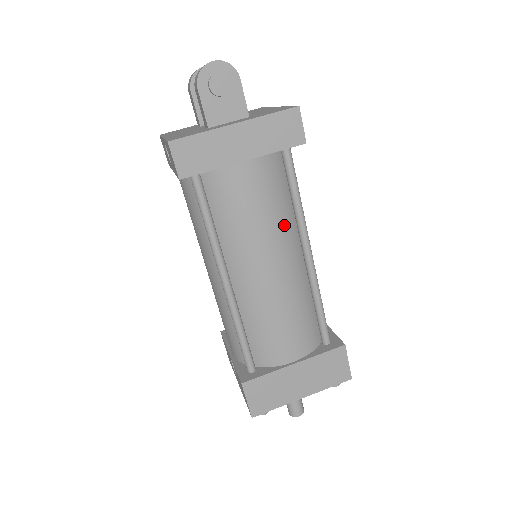
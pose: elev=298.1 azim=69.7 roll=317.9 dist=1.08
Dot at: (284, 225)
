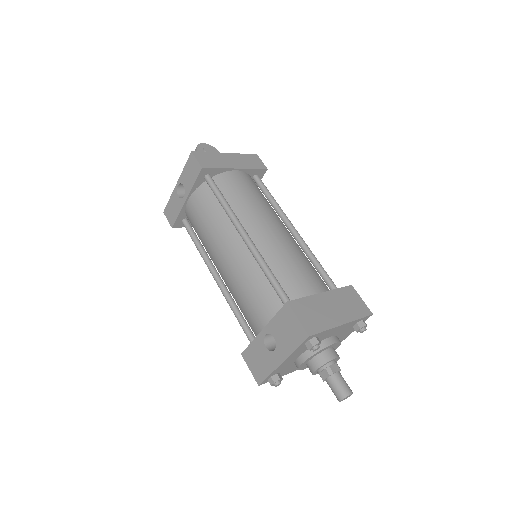
Dot at: (272, 209)
